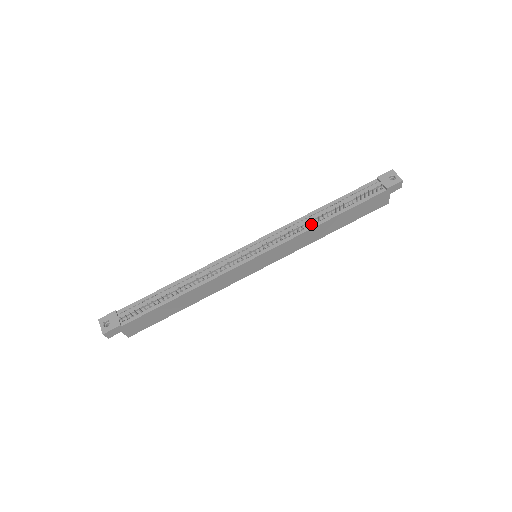
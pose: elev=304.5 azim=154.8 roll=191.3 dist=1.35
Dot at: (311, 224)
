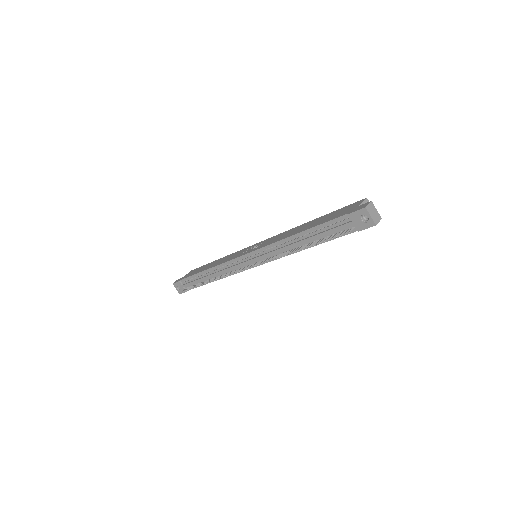
Dot at: occluded
